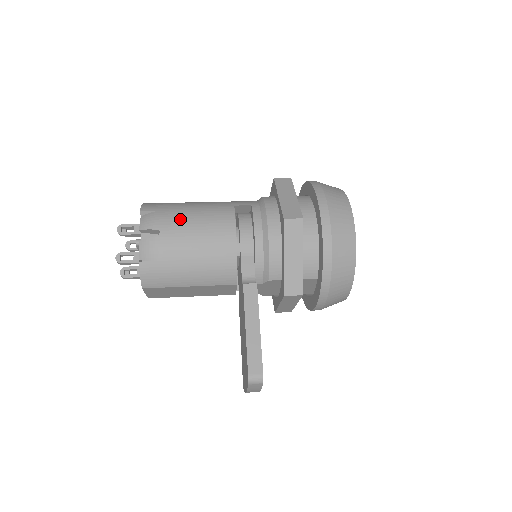
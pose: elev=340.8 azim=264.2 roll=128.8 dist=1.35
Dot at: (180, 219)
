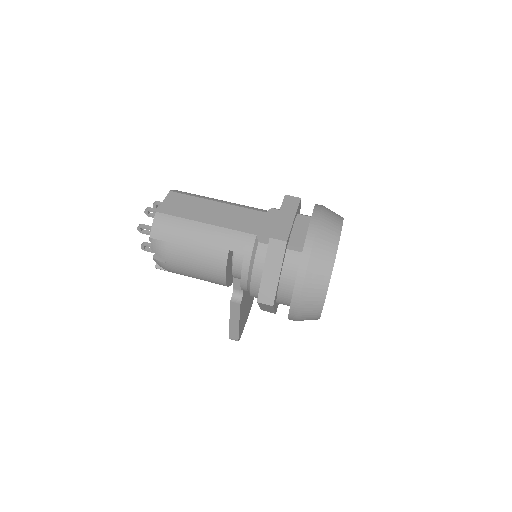
Dot at: (181, 256)
